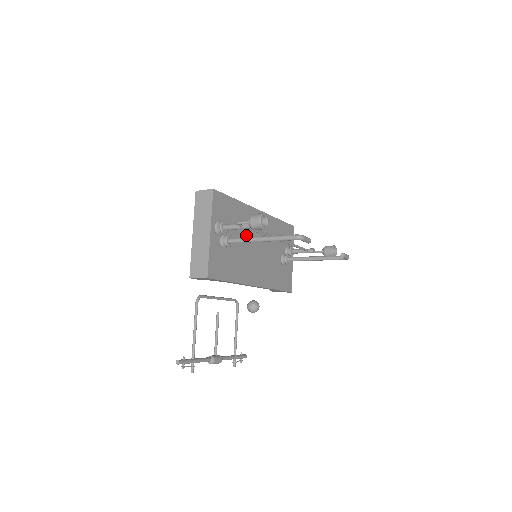
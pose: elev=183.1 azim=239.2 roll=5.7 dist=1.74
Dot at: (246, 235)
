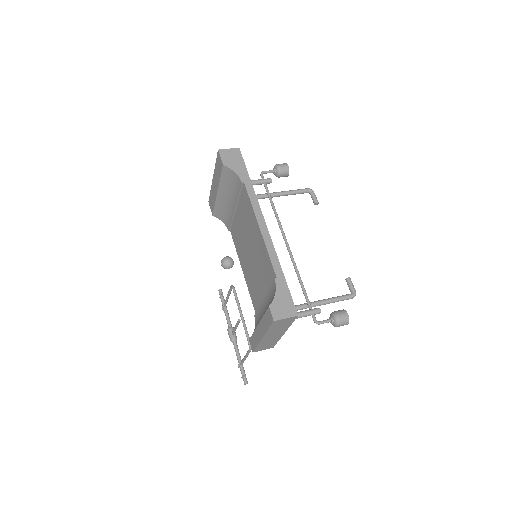
Dot at: occluded
